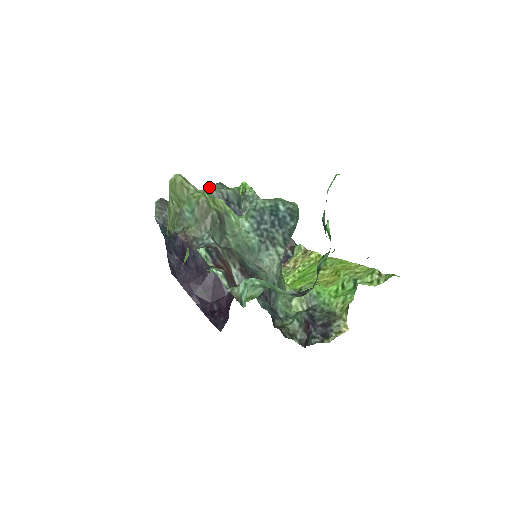
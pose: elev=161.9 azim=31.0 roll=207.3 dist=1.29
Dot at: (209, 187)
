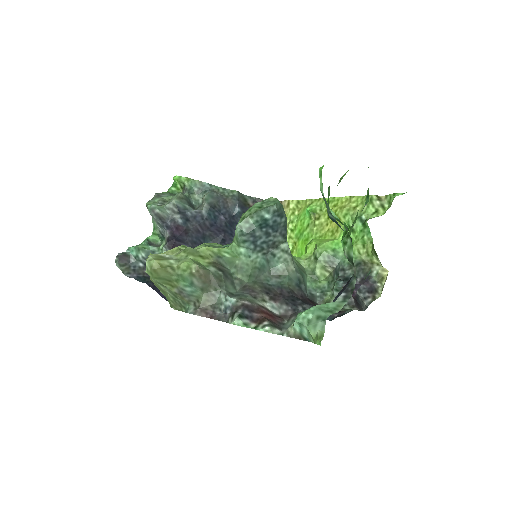
Dot at: (154, 213)
